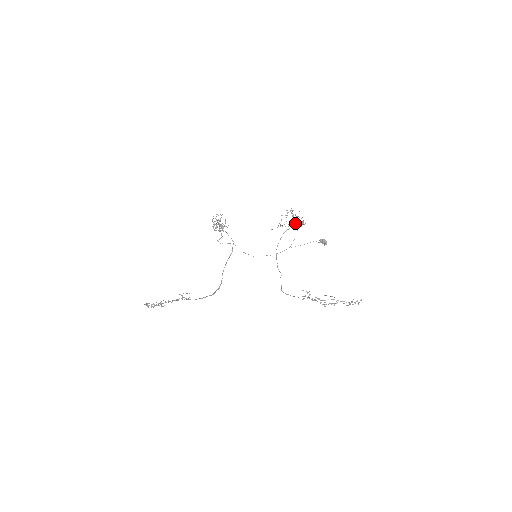
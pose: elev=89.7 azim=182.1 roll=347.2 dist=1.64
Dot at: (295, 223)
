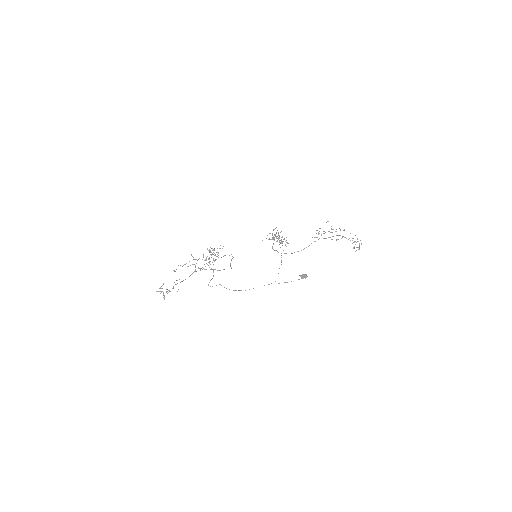
Dot at: (281, 237)
